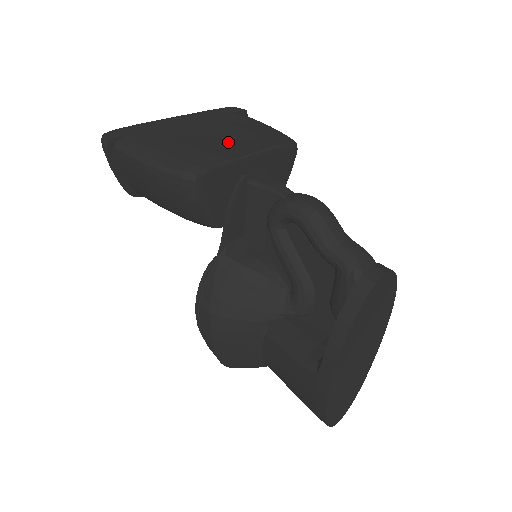
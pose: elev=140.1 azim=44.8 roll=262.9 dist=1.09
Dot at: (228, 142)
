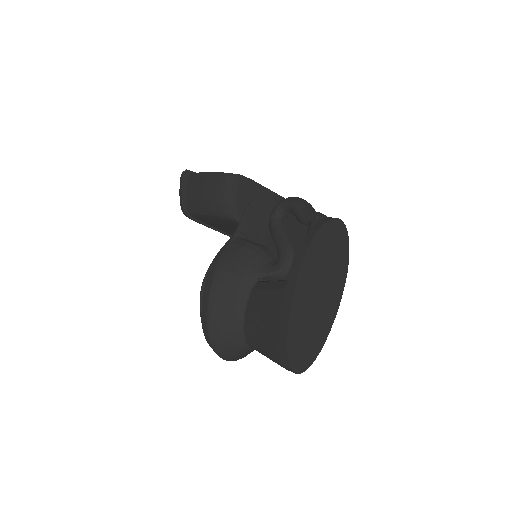
Dot at: occluded
